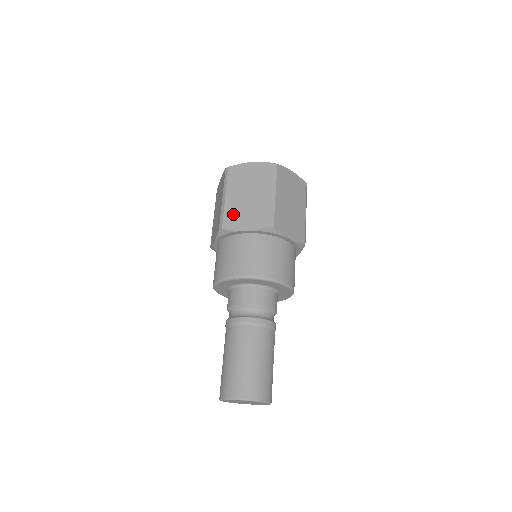
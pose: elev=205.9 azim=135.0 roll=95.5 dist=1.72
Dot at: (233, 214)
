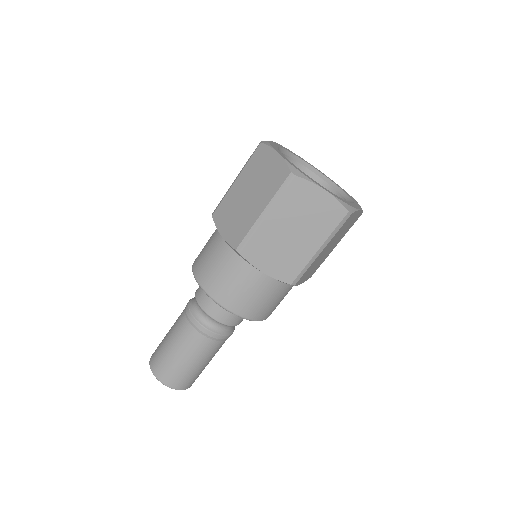
Dot at: (262, 245)
